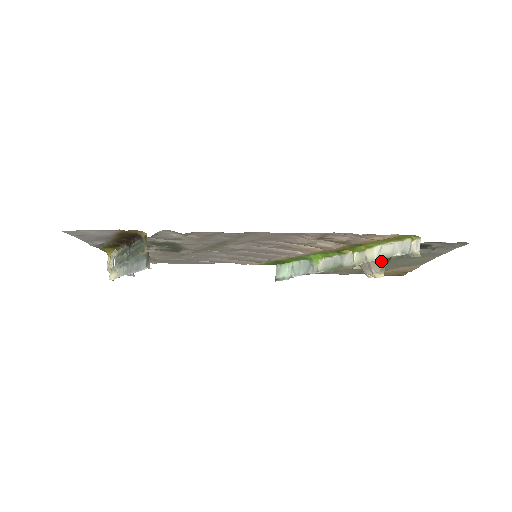
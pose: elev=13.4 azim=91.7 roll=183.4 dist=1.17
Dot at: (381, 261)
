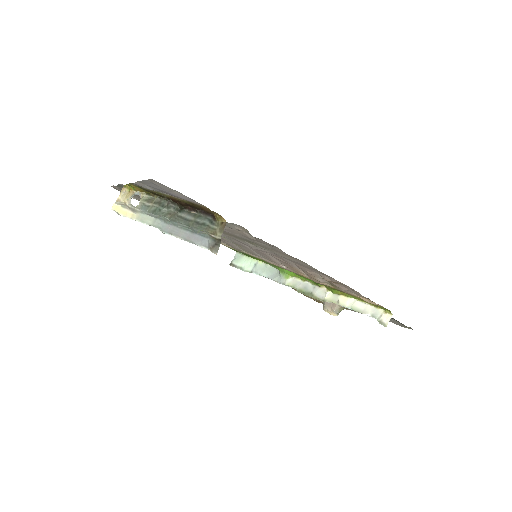
Dot at: occluded
